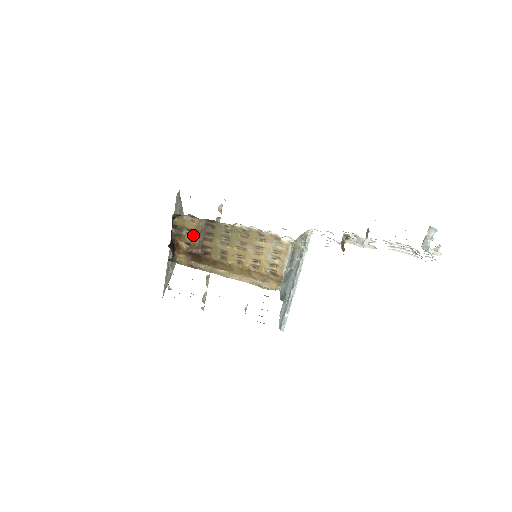
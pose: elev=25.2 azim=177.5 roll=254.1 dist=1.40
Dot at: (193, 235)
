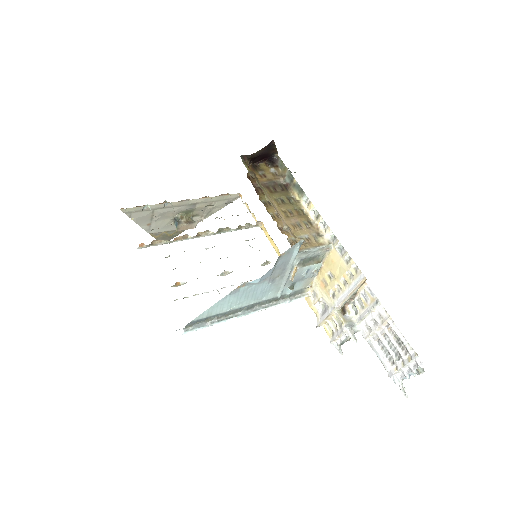
Dot at: (264, 178)
